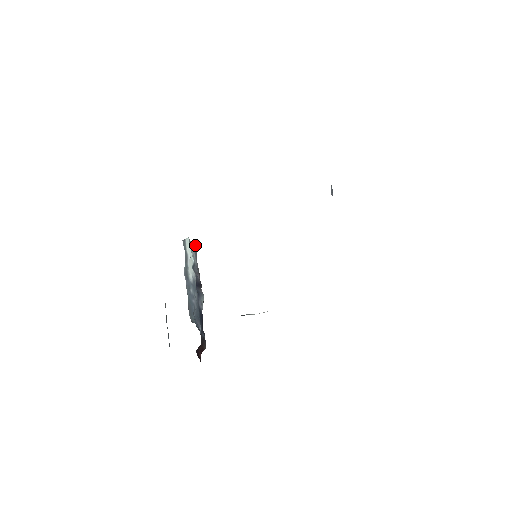
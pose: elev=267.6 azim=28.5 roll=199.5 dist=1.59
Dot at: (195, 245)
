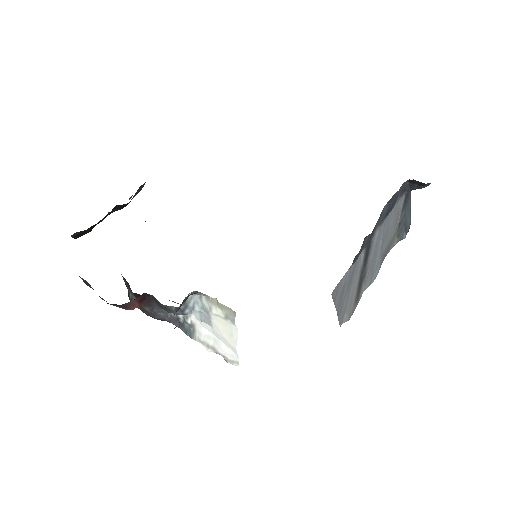
Dot at: occluded
